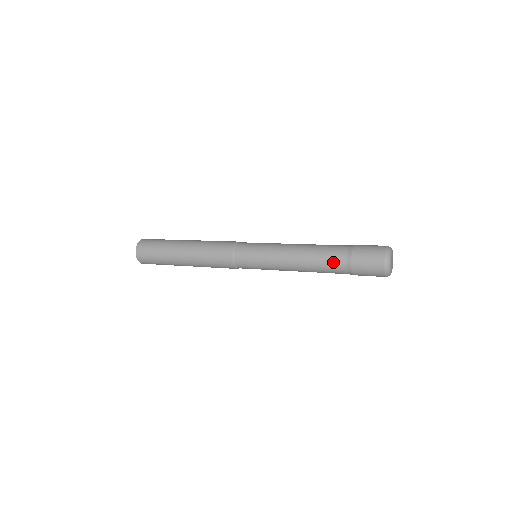
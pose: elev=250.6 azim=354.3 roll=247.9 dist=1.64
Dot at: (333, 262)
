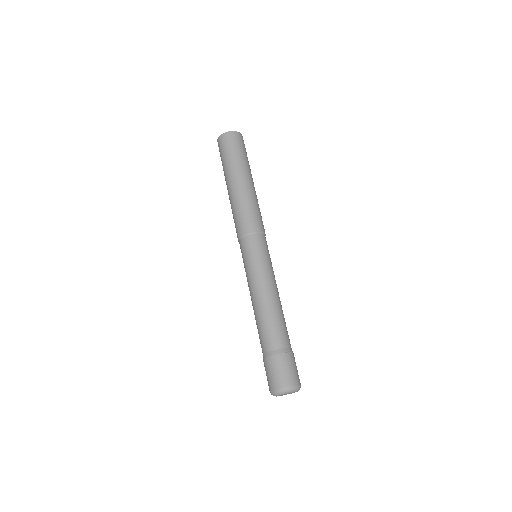
Dot at: occluded
